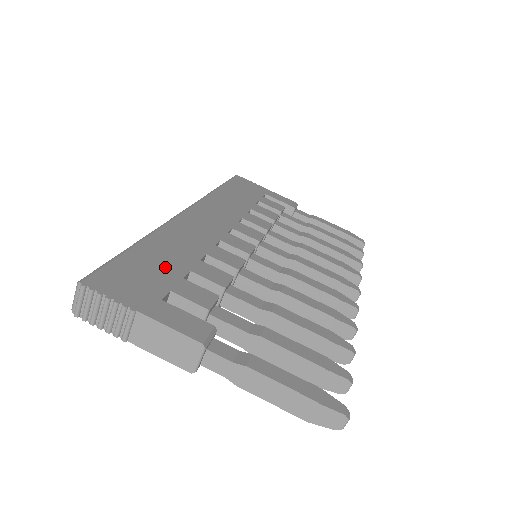
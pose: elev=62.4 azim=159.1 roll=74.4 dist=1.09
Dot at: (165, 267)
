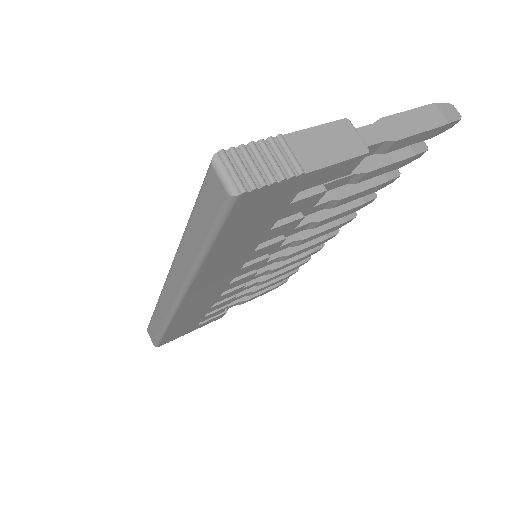
Dot at: occluded
